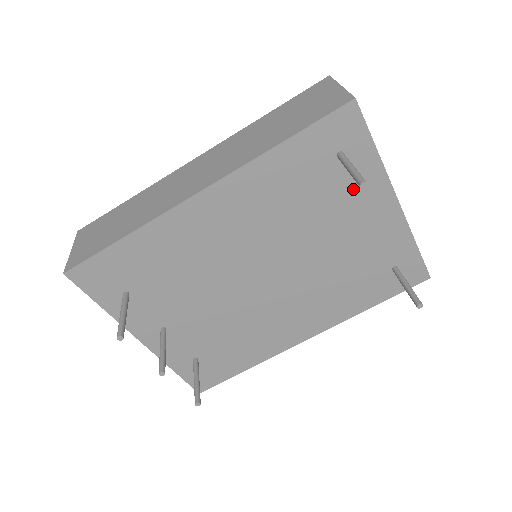
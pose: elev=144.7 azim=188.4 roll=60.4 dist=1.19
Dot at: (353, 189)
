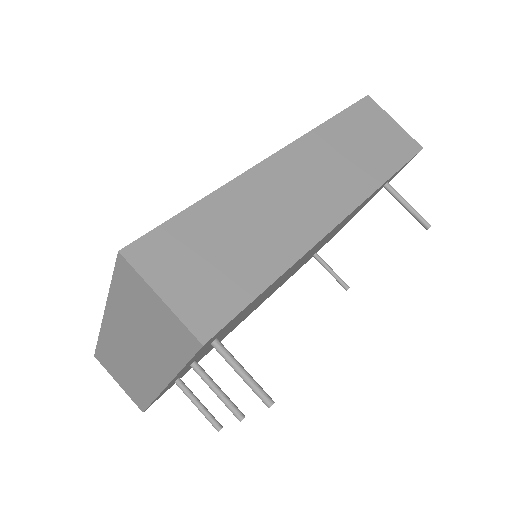
Dot at: occluded
